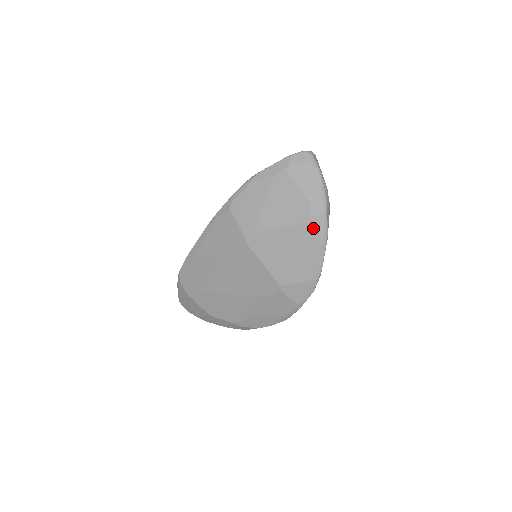
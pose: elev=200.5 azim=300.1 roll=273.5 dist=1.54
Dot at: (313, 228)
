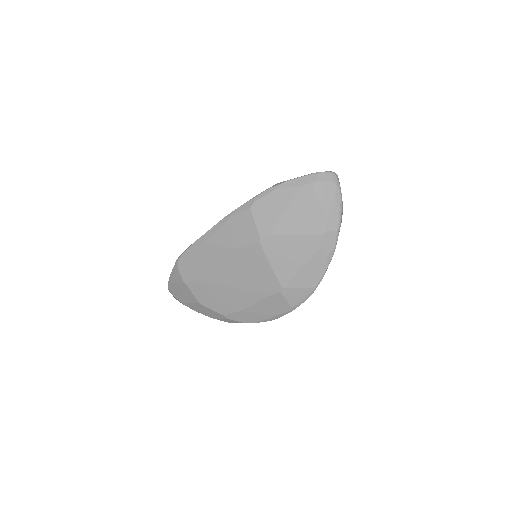
Dot at: (325, 241)
